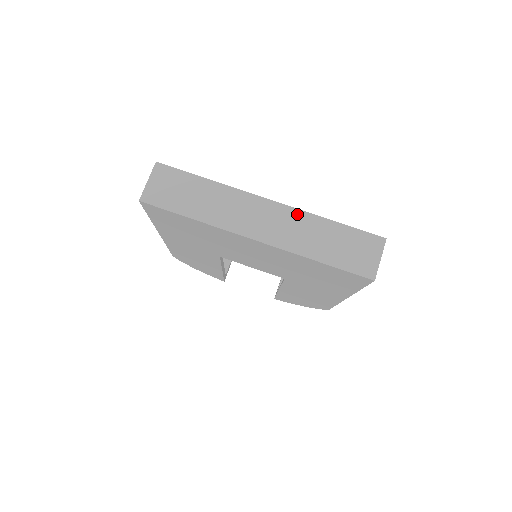
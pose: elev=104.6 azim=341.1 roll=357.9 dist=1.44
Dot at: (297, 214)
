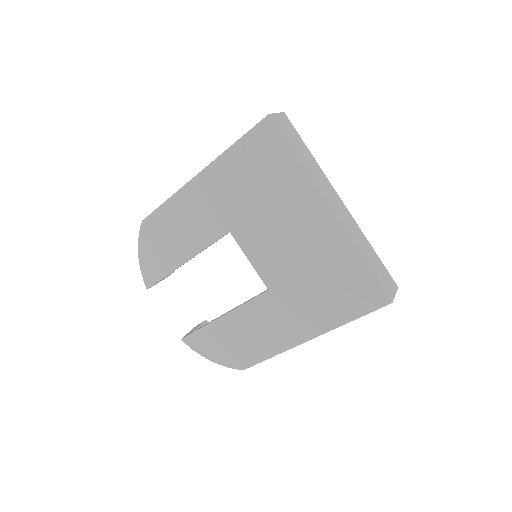
Dot at: (355, 223)
